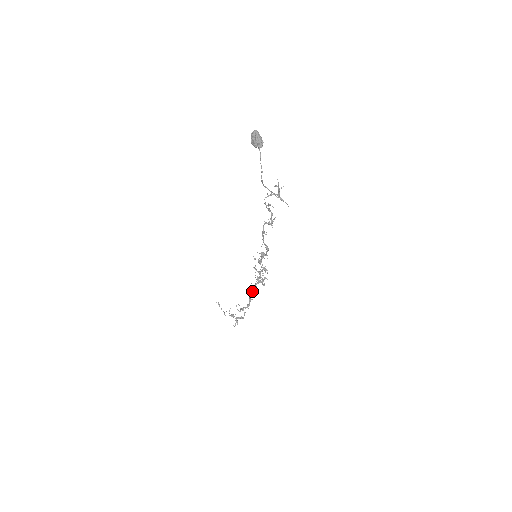
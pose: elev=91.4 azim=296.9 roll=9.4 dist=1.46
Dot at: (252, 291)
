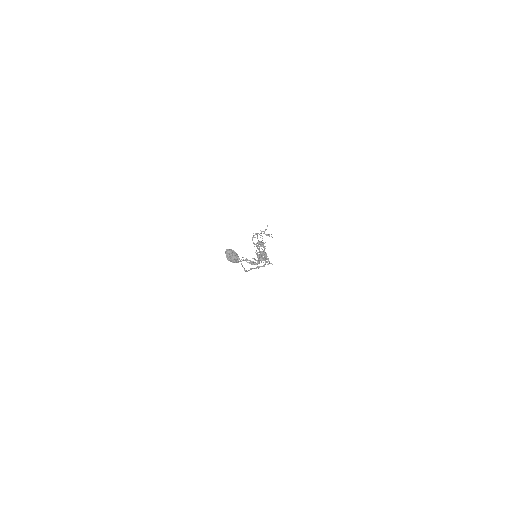
Dot at: occluded
